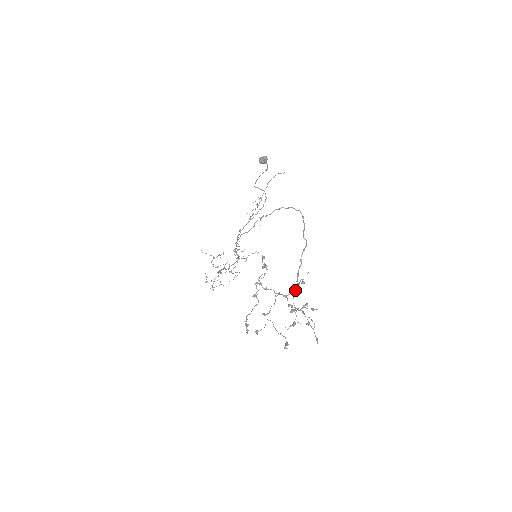
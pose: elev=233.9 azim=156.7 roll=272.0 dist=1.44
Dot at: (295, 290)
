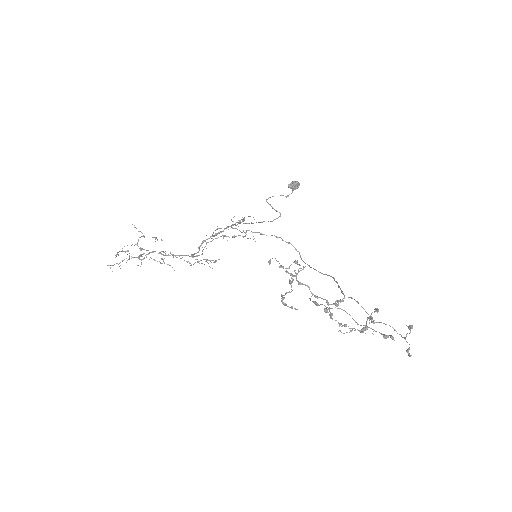
Dot at: occluded
